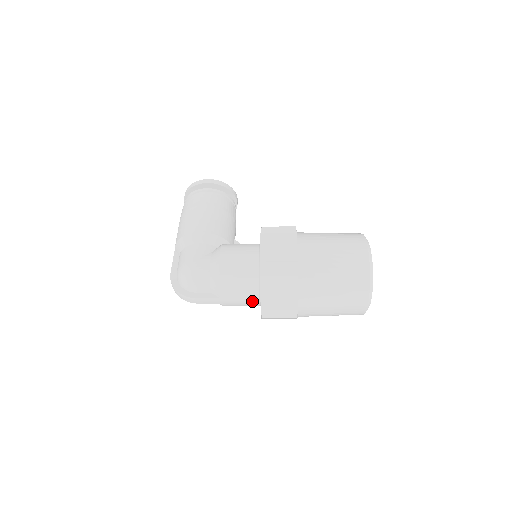
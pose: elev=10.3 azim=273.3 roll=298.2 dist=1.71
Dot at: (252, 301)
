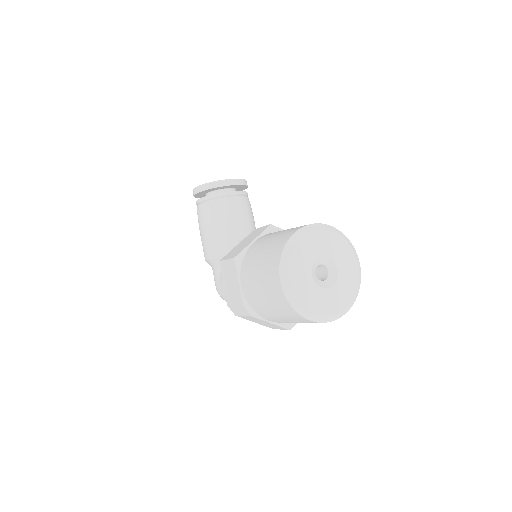
Dot at: occluded
